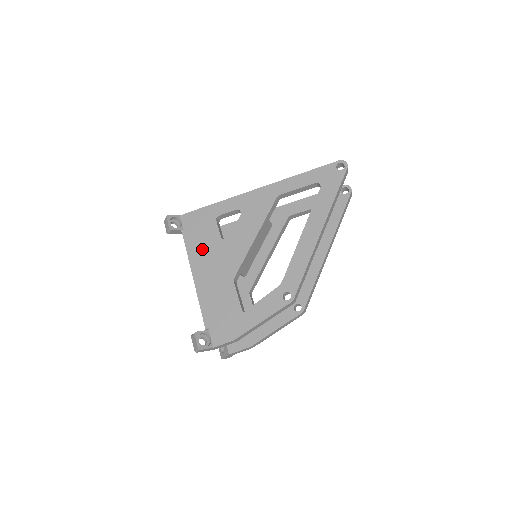
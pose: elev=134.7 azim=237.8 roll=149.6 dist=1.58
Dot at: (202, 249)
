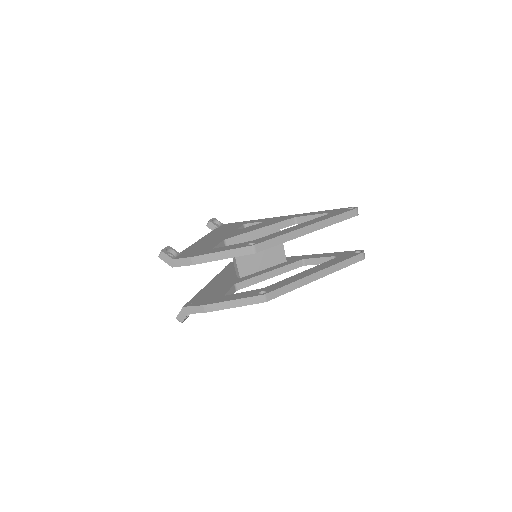
Dot at: (220, 232)
